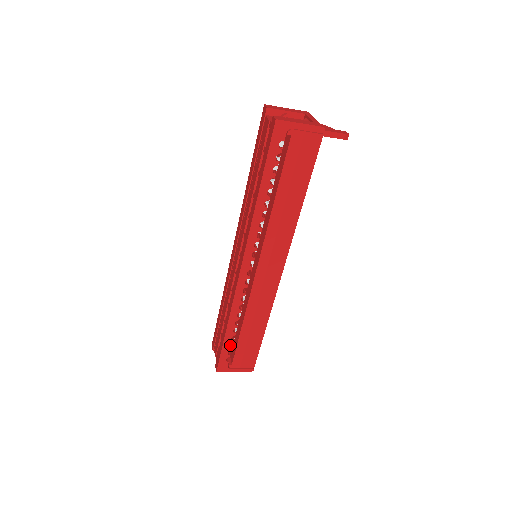
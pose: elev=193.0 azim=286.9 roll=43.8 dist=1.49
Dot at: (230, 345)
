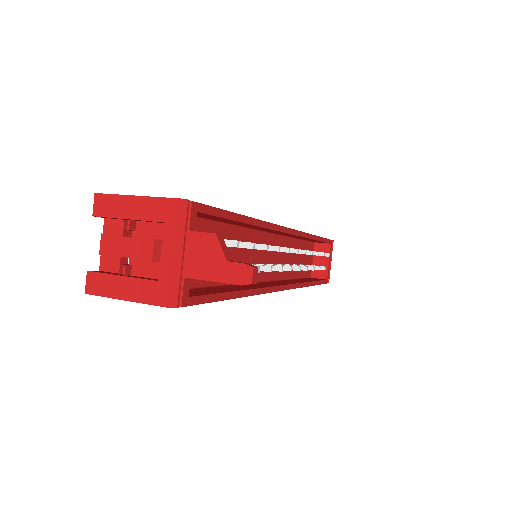
Dot at: occluded
